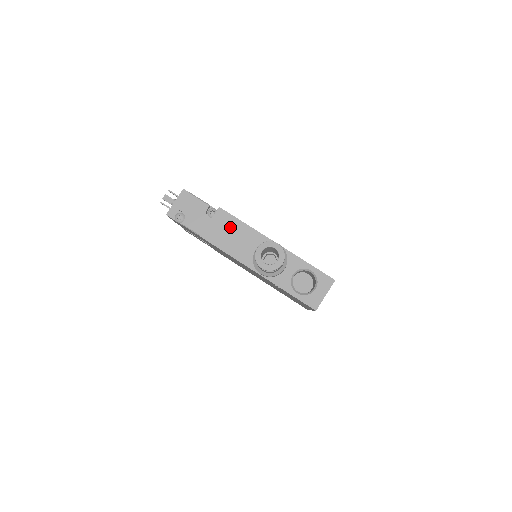
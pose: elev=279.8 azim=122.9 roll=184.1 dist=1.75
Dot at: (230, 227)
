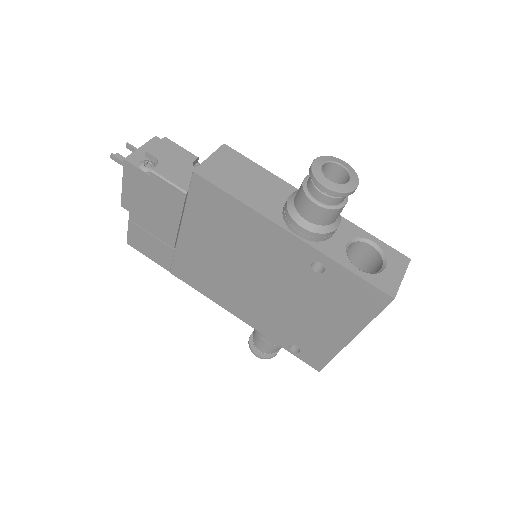
Dot at: (242, 169)
